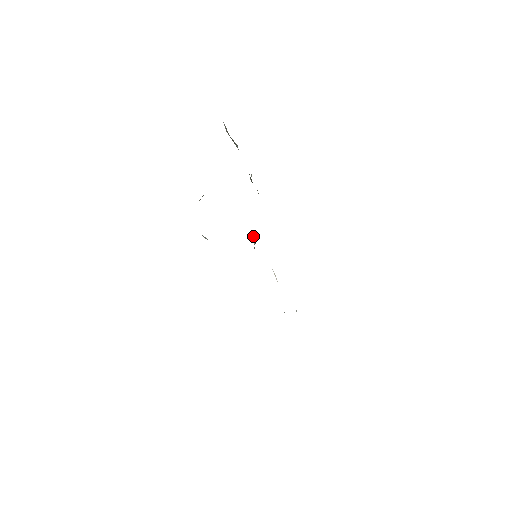
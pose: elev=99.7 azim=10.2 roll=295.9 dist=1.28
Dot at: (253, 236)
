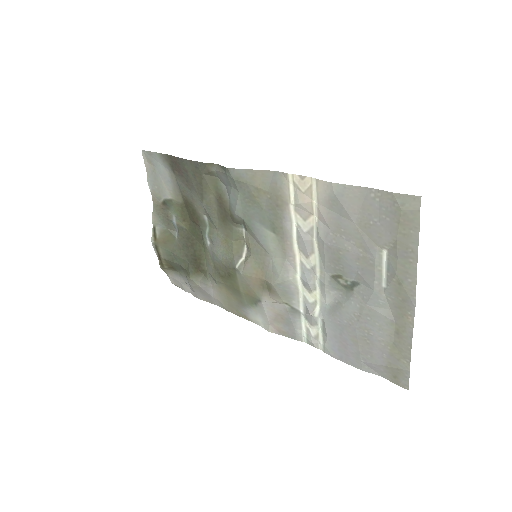
Dot at: (238, 258)
